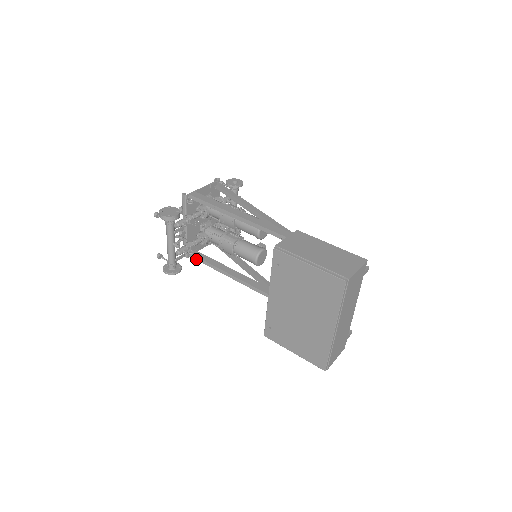
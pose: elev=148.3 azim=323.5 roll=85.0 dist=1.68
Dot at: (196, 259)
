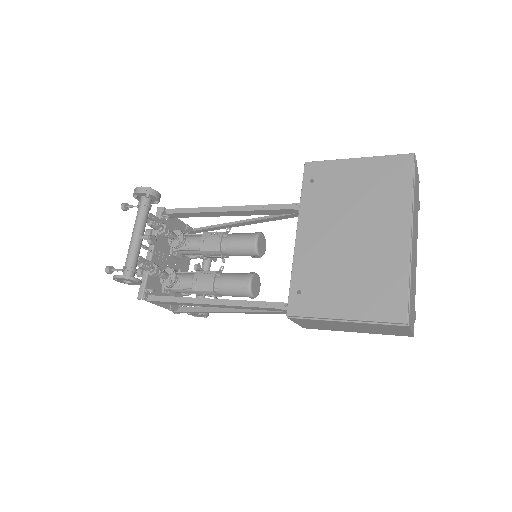
Dot at: (156, 300)
